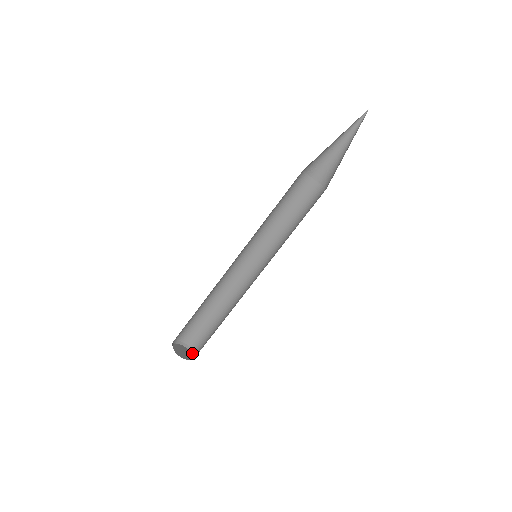
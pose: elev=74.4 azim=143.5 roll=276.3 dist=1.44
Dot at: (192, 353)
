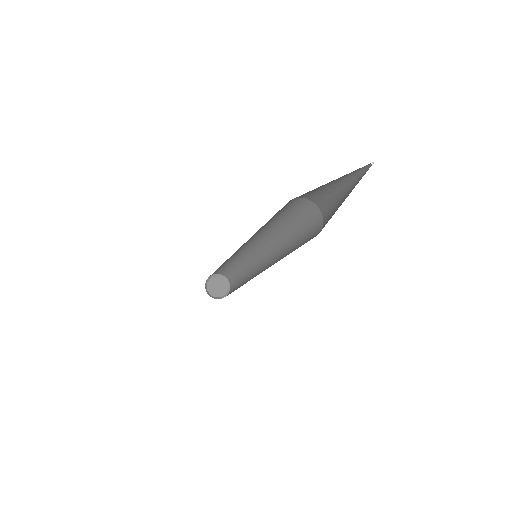
Dot at: (227, 281)
